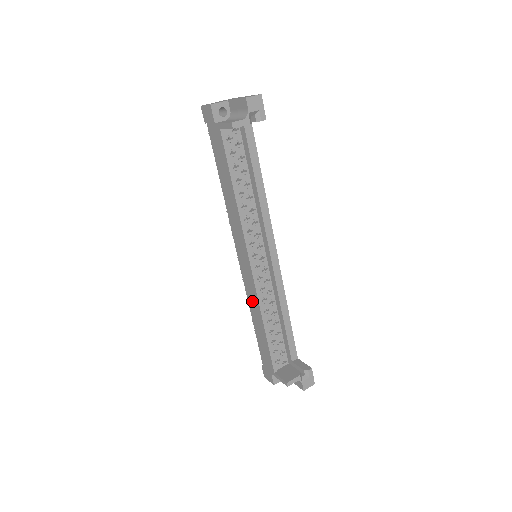
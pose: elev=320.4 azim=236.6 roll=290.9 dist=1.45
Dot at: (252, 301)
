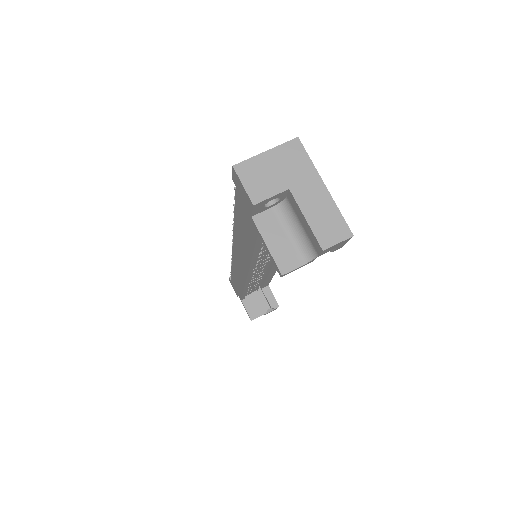
Dot at: (237, 274)
